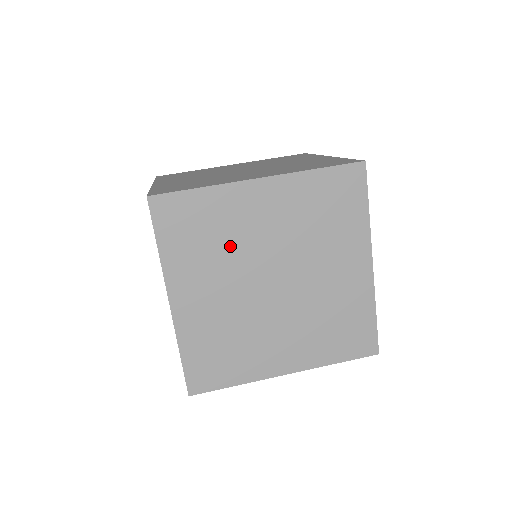
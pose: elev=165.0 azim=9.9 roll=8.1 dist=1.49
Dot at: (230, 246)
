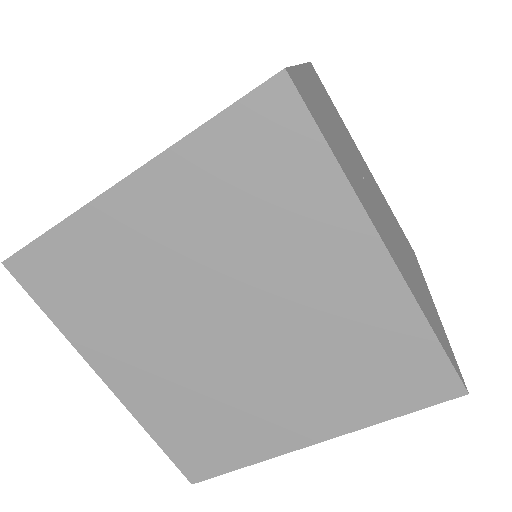
Dot at: (137, 293)
